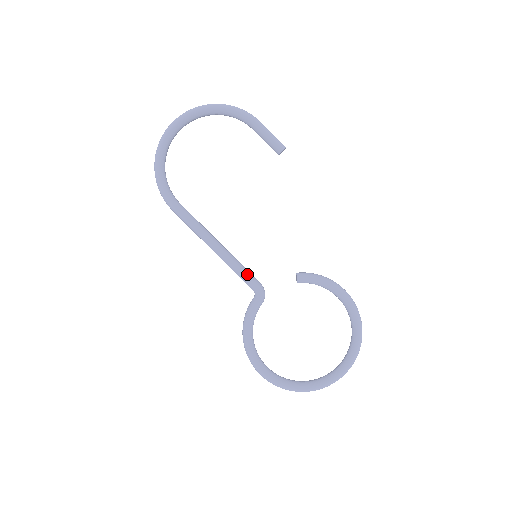
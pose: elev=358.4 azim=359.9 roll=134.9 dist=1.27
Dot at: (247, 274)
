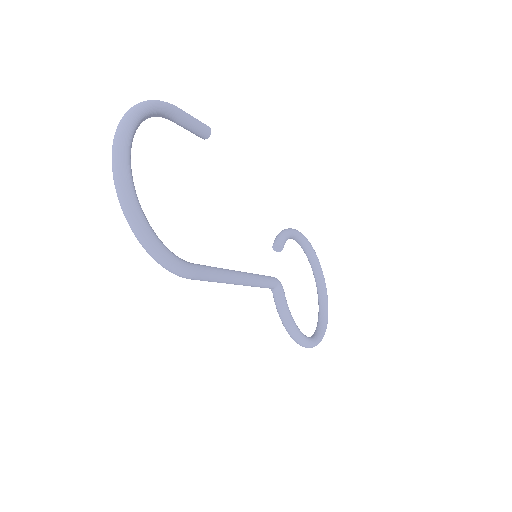
Dot at: (267, 277)
